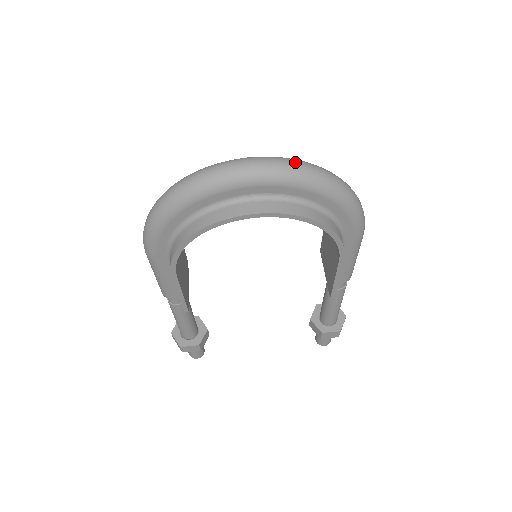
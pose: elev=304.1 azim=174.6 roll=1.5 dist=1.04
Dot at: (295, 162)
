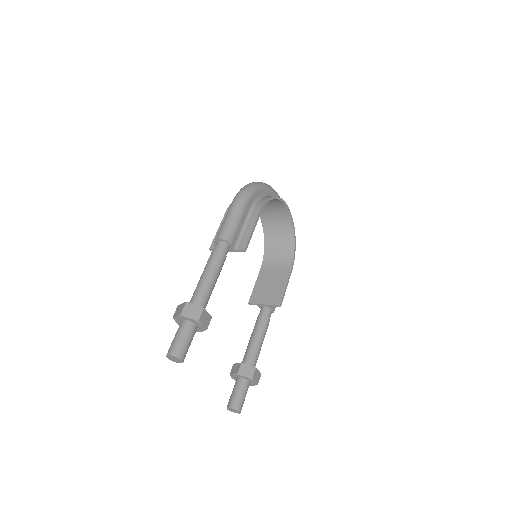
Dot at: occluded
